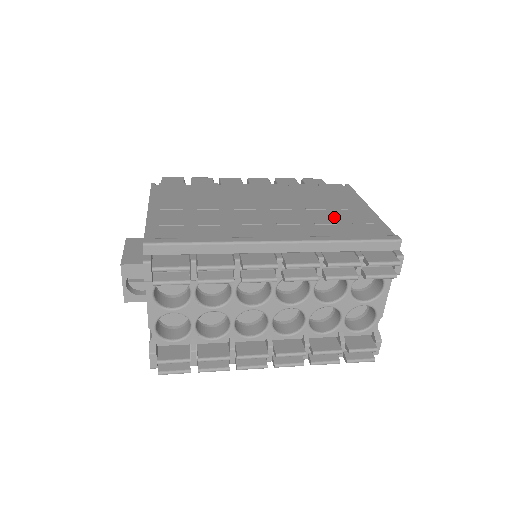
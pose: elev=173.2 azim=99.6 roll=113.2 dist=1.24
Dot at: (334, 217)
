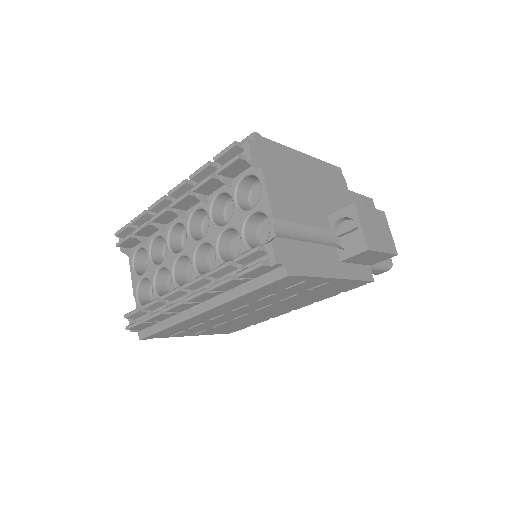
Dot at: occluded
